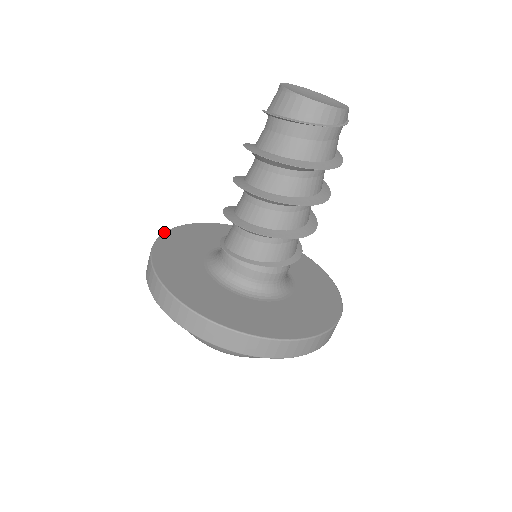
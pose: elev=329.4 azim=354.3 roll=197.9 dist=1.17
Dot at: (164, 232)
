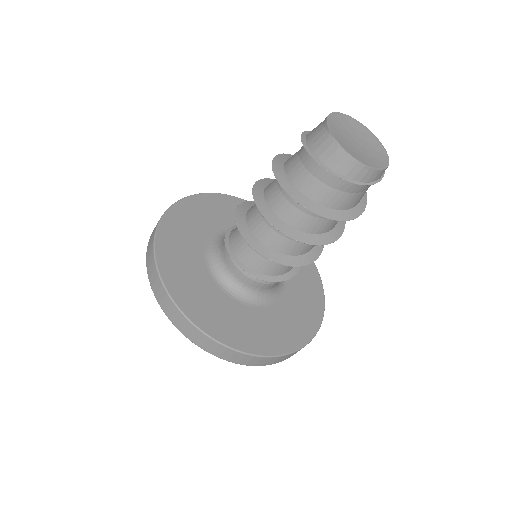
Dot at: (184, 197)
